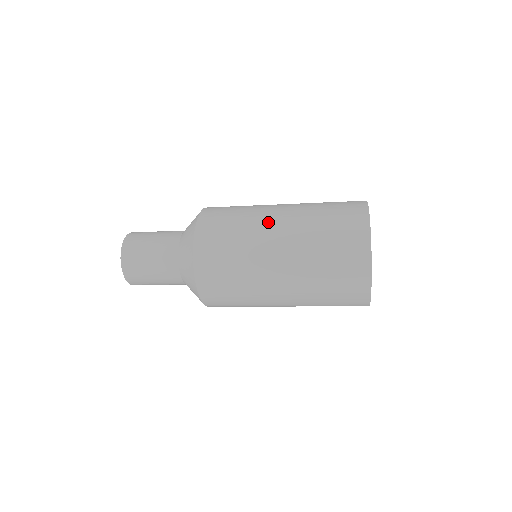
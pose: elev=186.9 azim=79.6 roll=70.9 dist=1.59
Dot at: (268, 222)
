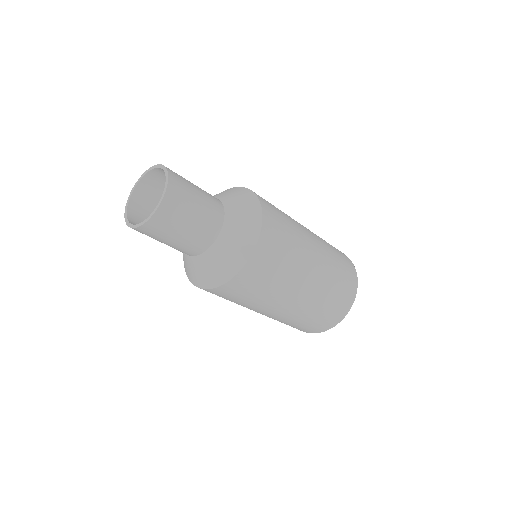
Dot at: occluded
